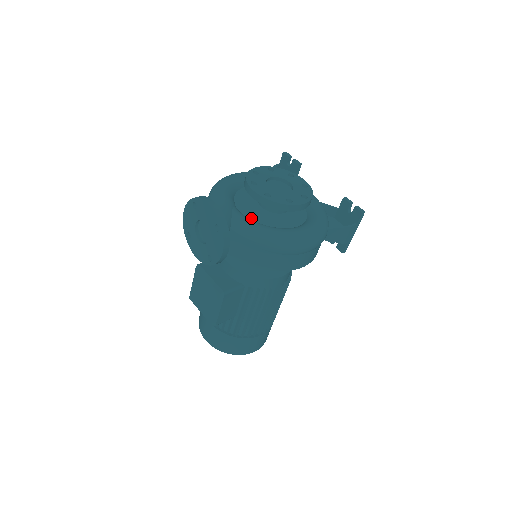
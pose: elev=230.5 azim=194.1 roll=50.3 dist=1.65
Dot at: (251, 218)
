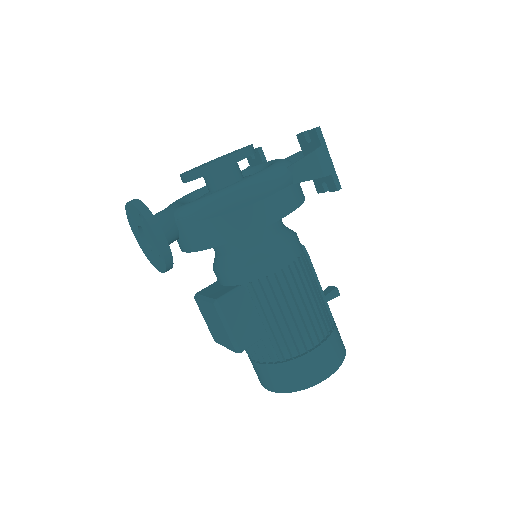
Dot at: occluded
